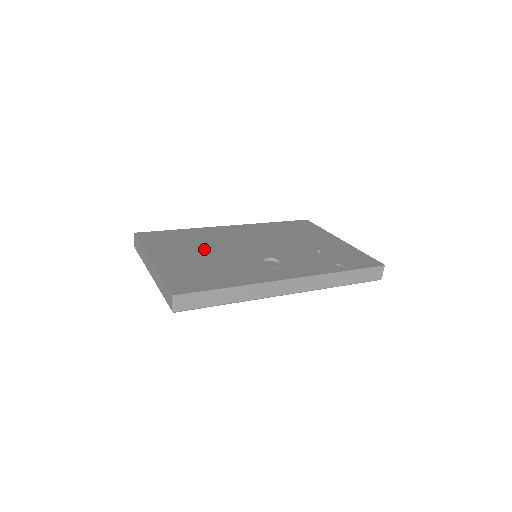
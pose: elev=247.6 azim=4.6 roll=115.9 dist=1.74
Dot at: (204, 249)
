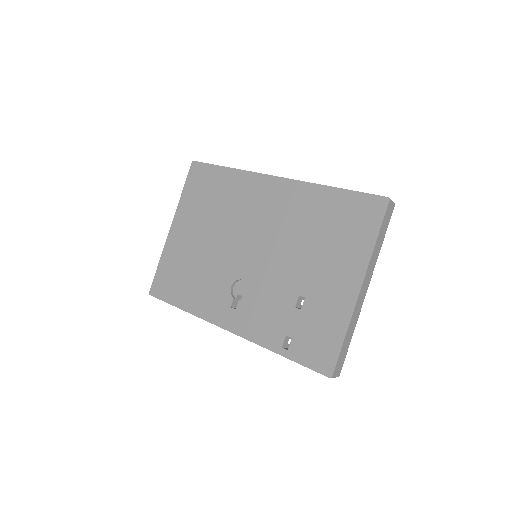
Dot at: (213, 229)
